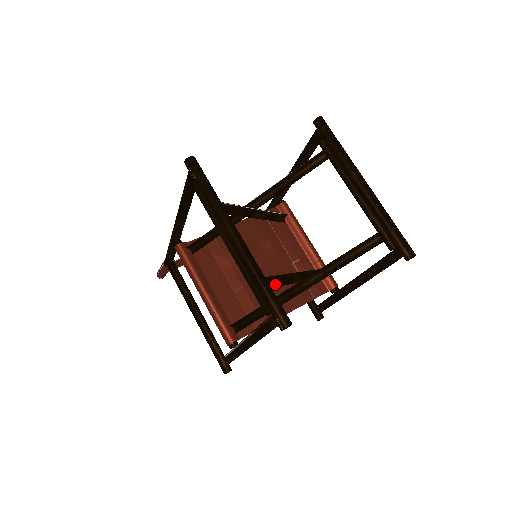
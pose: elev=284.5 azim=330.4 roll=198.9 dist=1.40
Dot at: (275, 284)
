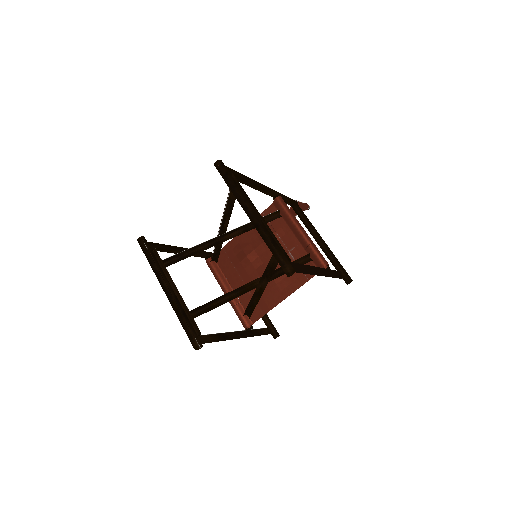
Dot at: (224, 301)
